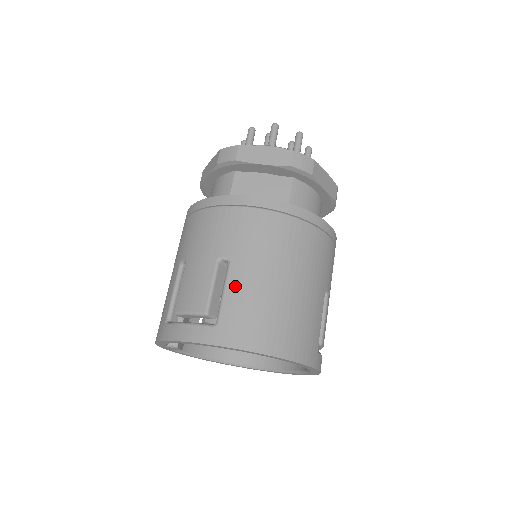
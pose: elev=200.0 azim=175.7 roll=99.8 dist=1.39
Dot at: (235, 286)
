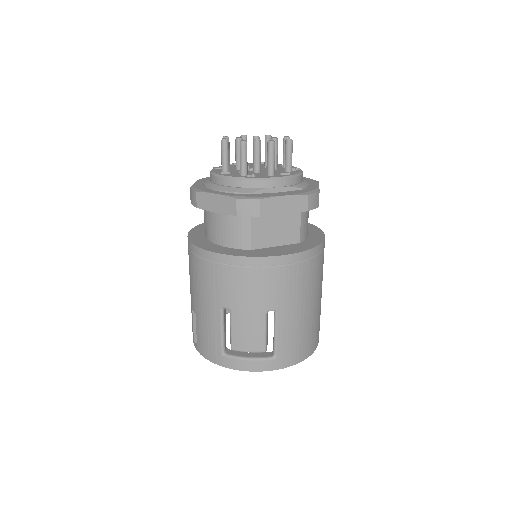
Dot at: (284, 329)
